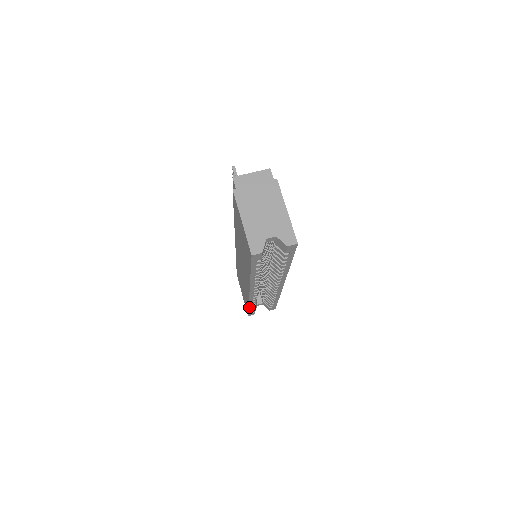
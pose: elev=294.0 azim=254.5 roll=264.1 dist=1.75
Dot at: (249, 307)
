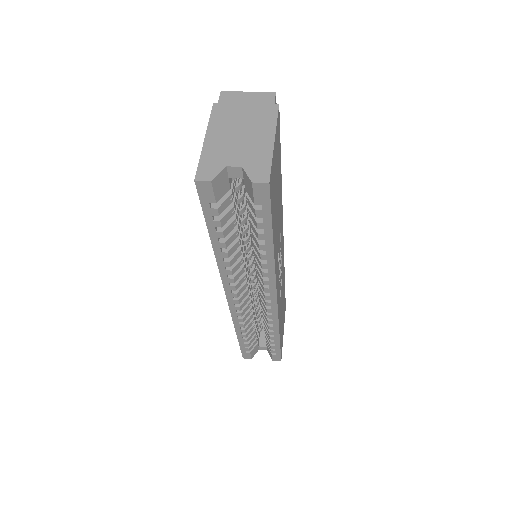
Dot at: (238, 335)
